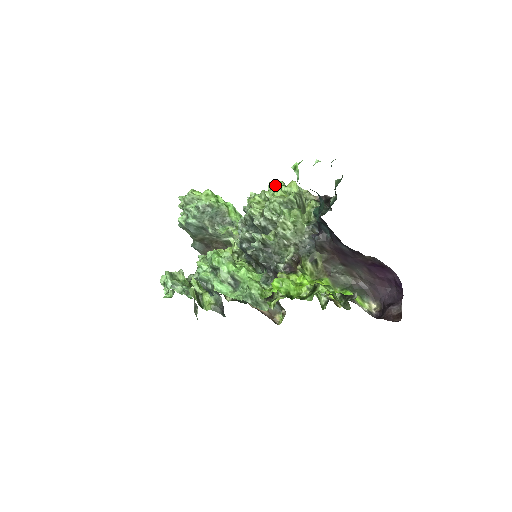
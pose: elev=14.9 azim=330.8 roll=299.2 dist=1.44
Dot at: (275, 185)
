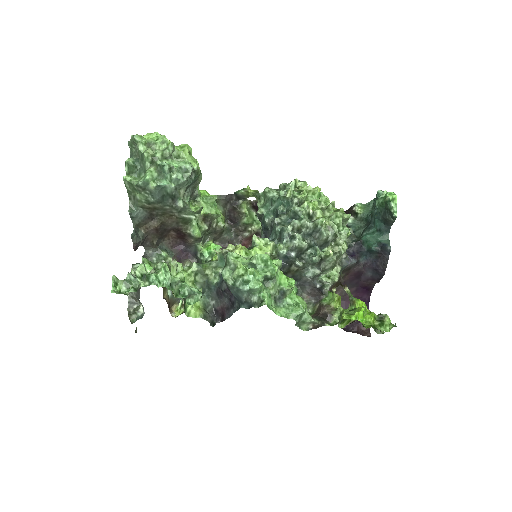
Dot at: (315, 189)
